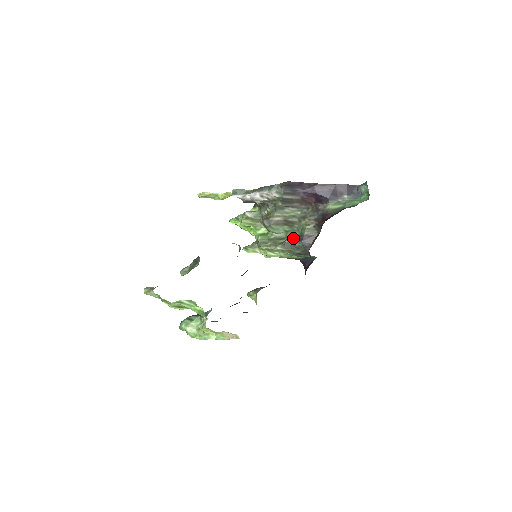
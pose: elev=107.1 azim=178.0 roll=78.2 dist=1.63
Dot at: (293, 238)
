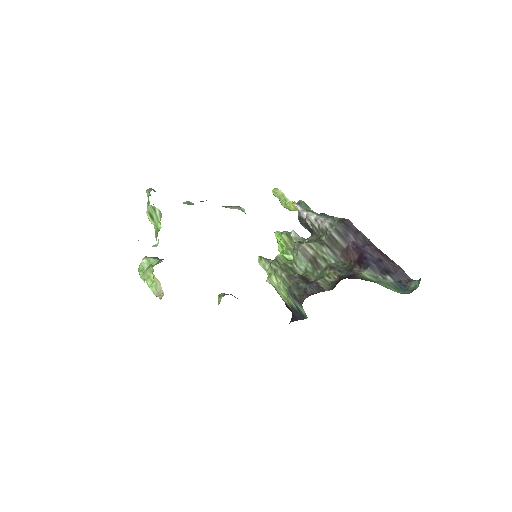
Dot at: (304, 278)
